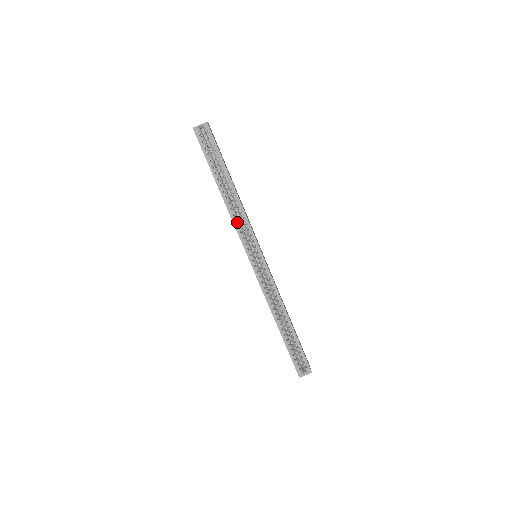
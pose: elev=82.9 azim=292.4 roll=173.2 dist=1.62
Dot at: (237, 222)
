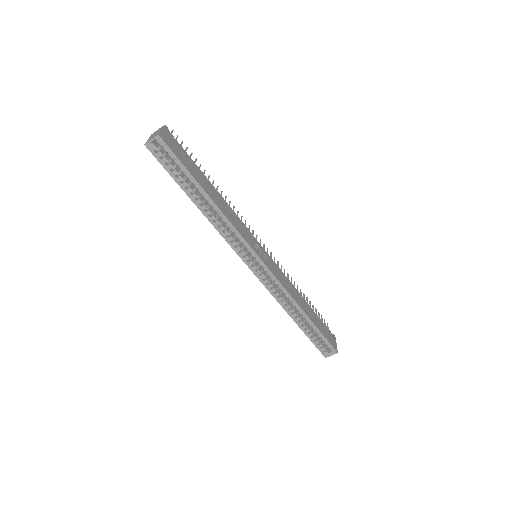
Dot at: (224, 233)
